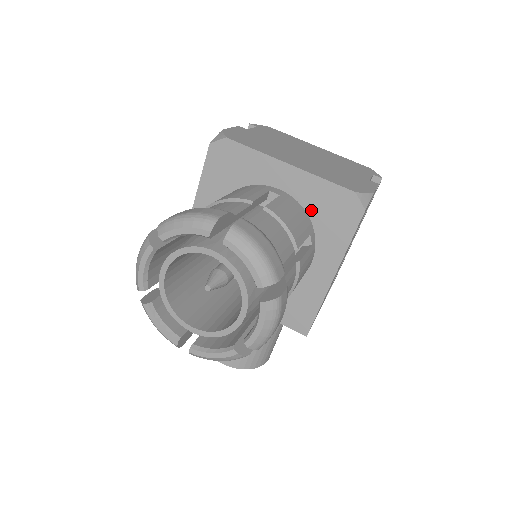
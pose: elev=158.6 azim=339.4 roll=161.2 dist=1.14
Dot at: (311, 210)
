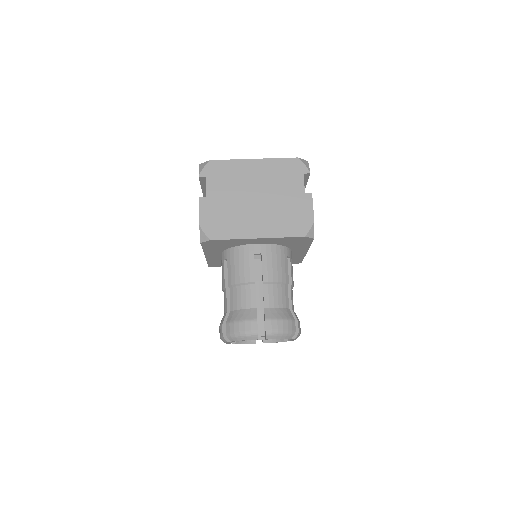
Dot at: (281, 244)
